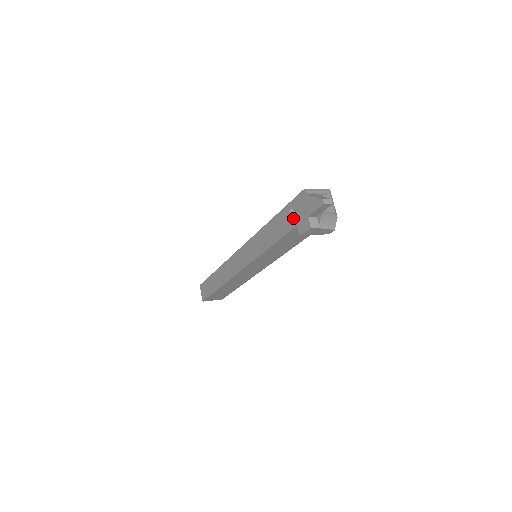
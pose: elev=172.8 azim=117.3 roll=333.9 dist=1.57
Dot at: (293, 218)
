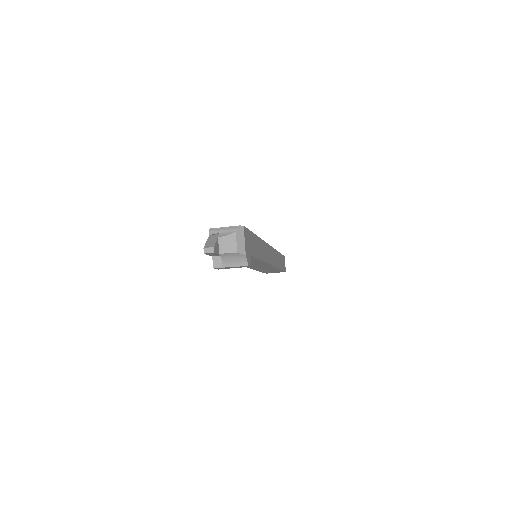
Dot at: occluded
